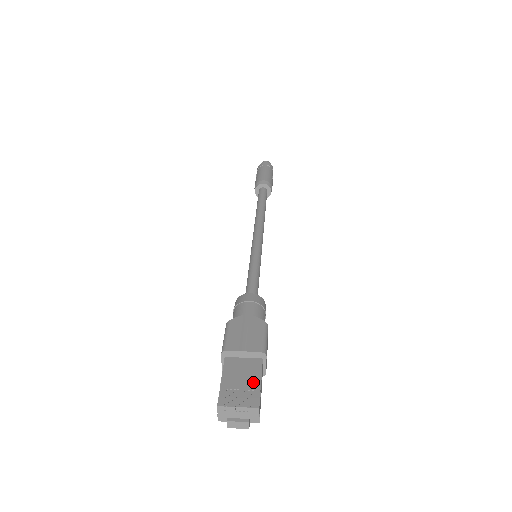
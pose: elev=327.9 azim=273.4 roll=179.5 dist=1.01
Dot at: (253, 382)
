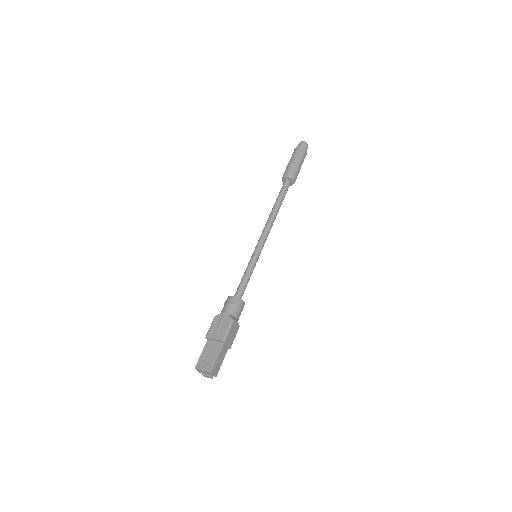
Dot at: (214, 357)
